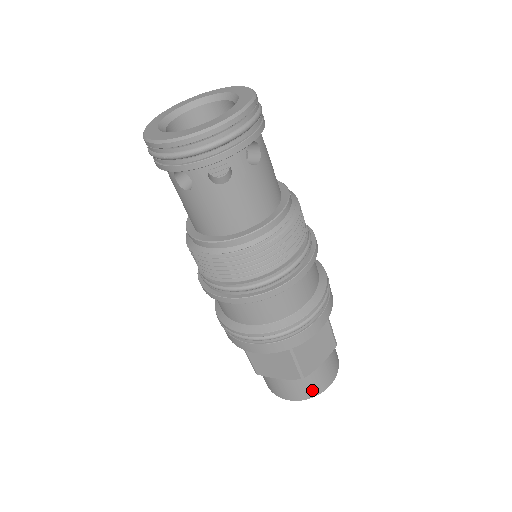
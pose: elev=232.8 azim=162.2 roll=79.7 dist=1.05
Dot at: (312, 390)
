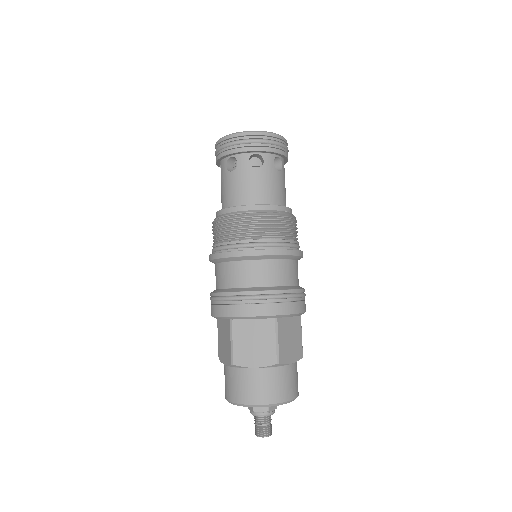
Dot at: (241, 393)
